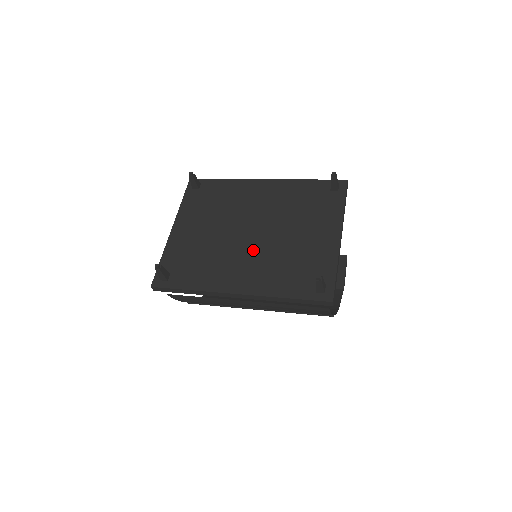
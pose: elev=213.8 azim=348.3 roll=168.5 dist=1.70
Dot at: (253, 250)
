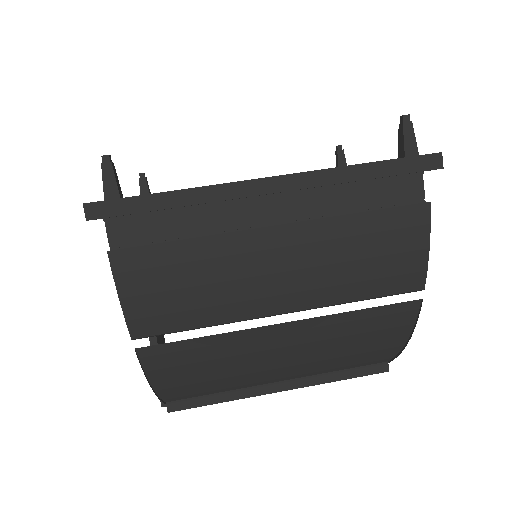
Dot at: occluded
